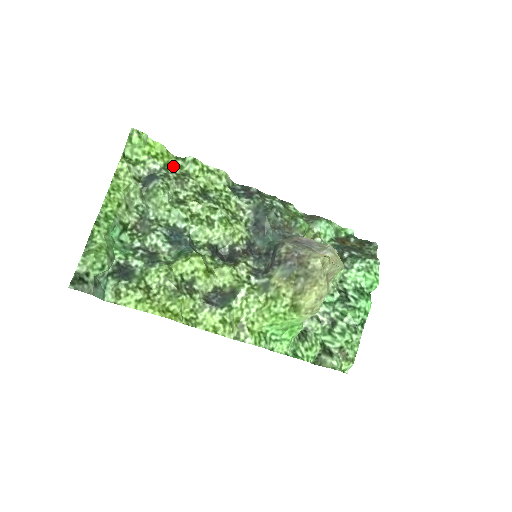
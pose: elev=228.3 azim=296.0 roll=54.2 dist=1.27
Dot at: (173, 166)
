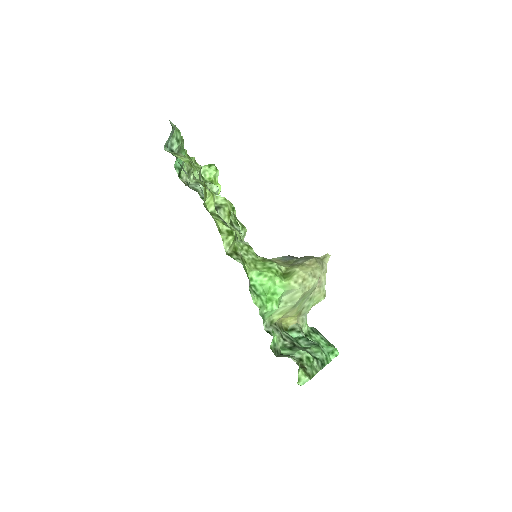
Dot at: occluded
